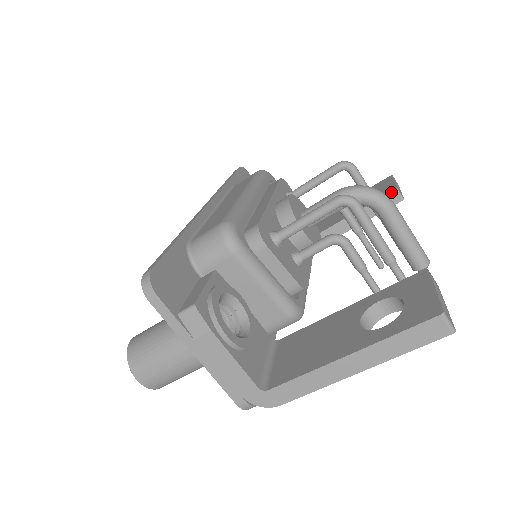
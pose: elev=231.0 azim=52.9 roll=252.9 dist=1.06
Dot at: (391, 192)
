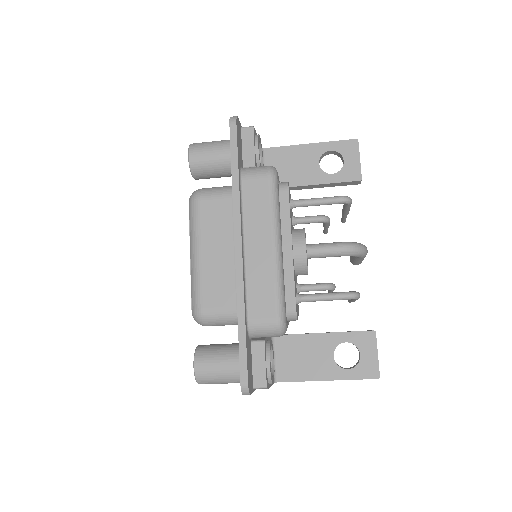
Dot at: (356, 181)
